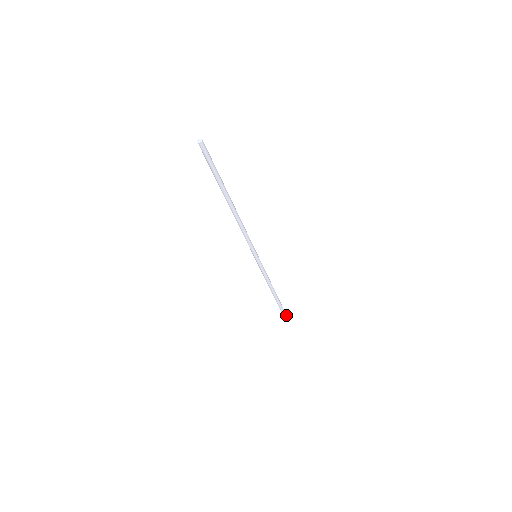
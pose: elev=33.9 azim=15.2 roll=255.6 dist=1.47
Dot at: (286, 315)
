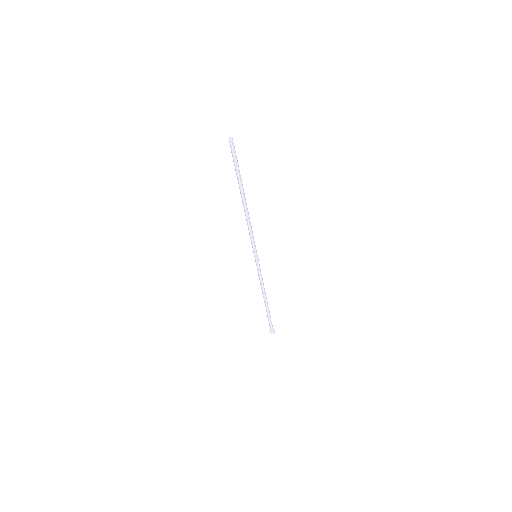
Dot at: (272, 328)
